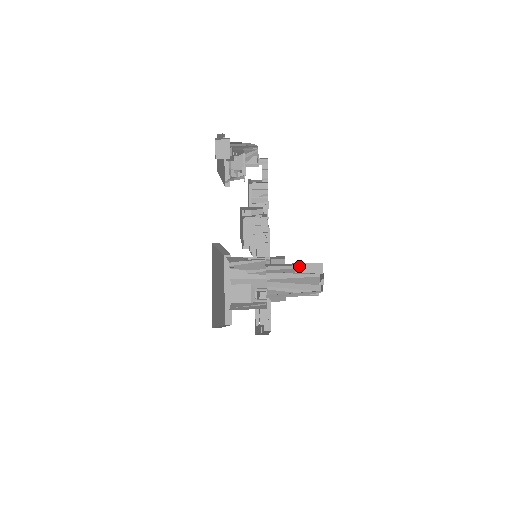
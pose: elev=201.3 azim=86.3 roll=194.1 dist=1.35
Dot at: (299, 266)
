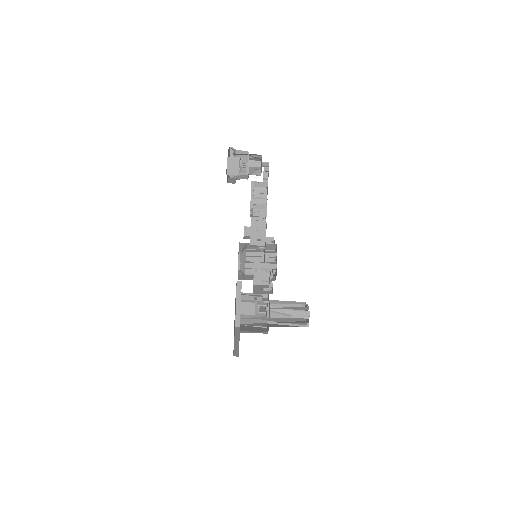
Dot at: (292, 302)
